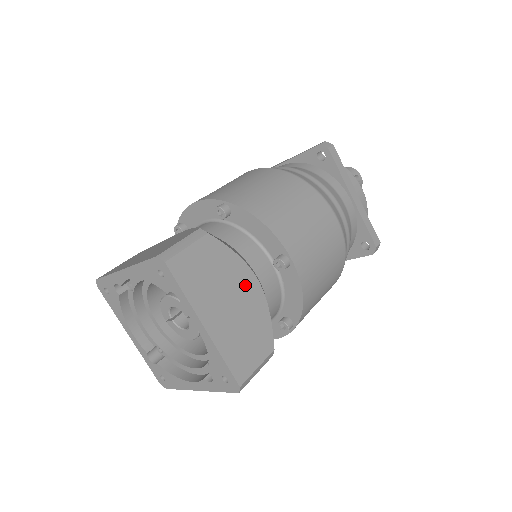
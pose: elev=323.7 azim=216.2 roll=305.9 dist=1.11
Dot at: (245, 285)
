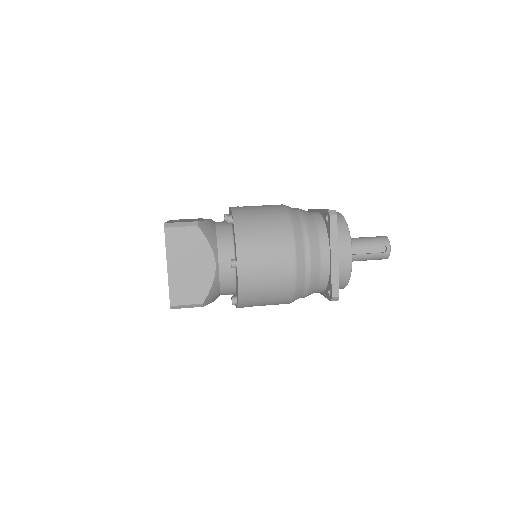
Dot at: (205, 262)
